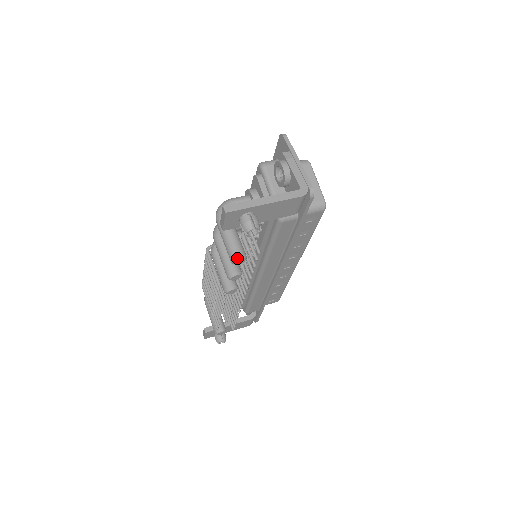
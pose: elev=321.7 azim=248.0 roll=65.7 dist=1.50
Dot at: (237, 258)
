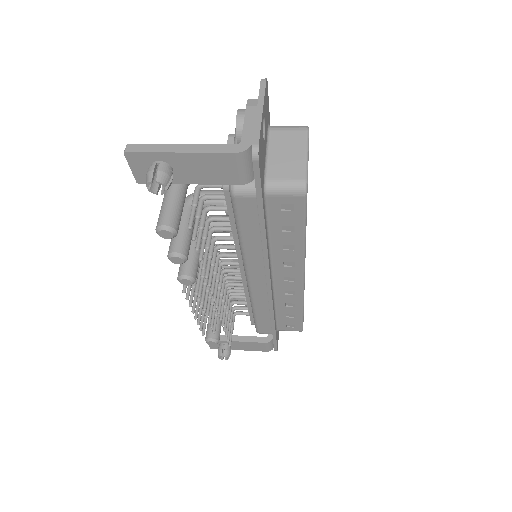
Dot at: (160, 227)
